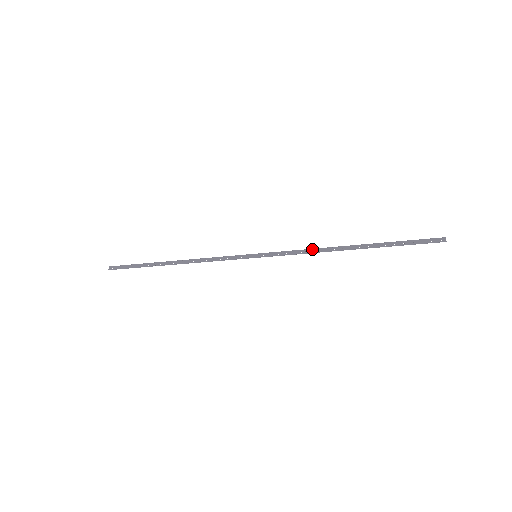
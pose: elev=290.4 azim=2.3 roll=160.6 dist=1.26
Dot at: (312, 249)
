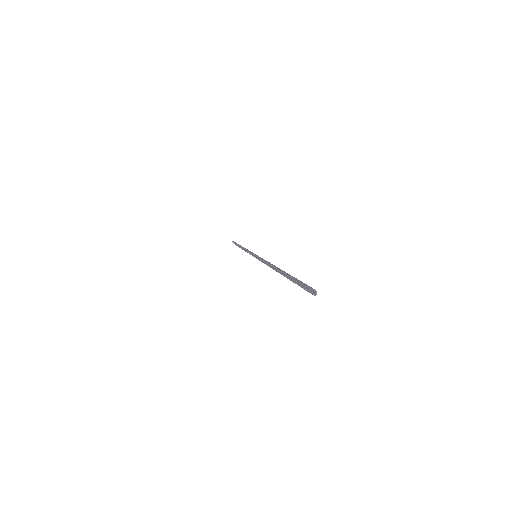
Dot at: (266, 262)
